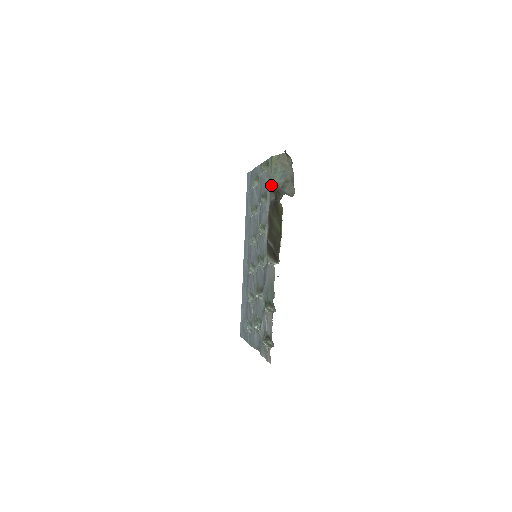
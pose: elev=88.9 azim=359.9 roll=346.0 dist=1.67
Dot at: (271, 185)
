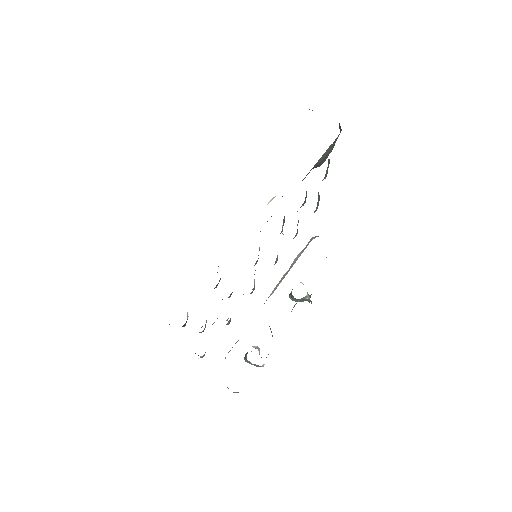
Dot at: (311, 169)
